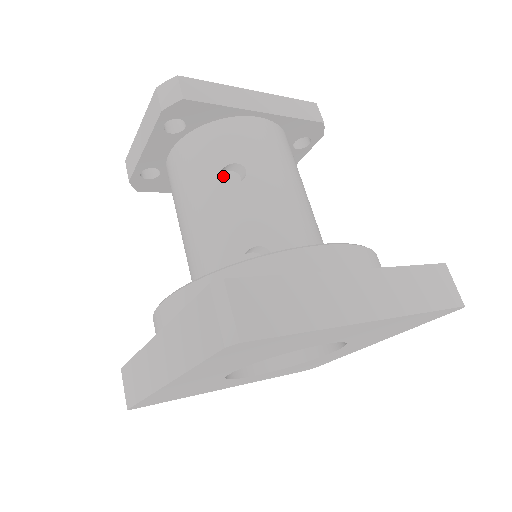
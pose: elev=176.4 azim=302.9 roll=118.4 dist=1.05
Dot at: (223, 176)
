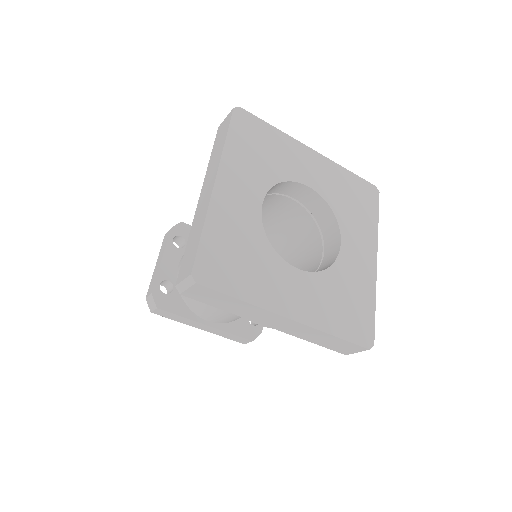
Dot at: occluded
